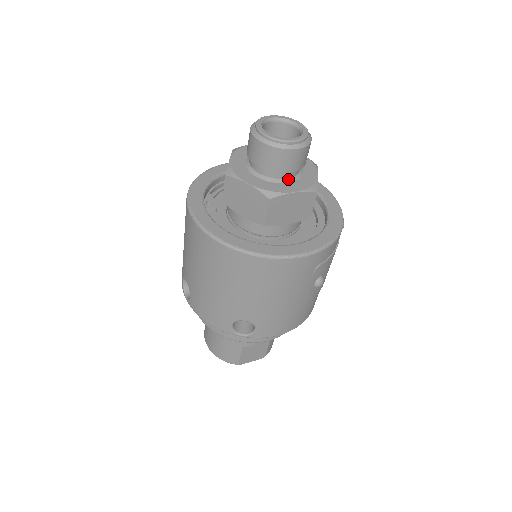
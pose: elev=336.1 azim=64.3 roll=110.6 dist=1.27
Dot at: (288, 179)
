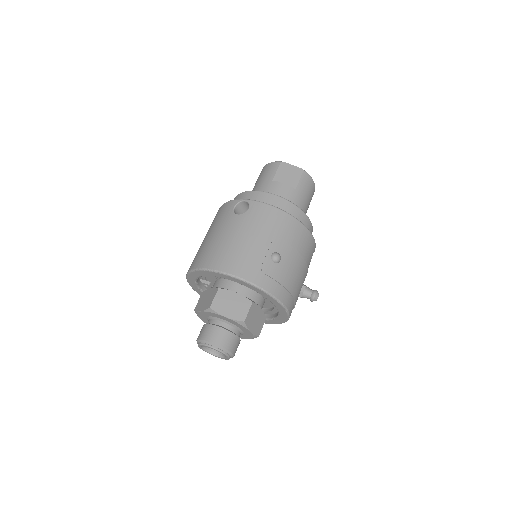
Dot at: occluded
